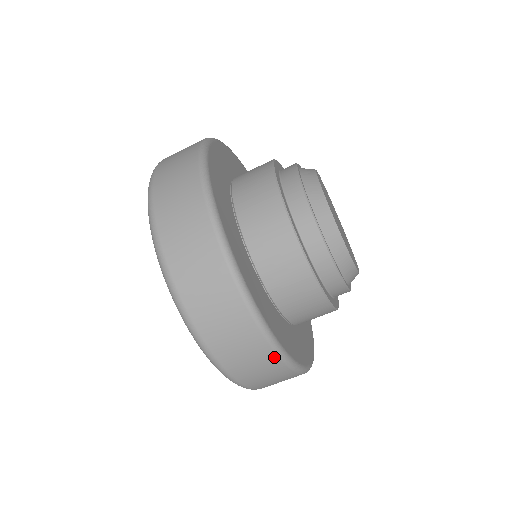
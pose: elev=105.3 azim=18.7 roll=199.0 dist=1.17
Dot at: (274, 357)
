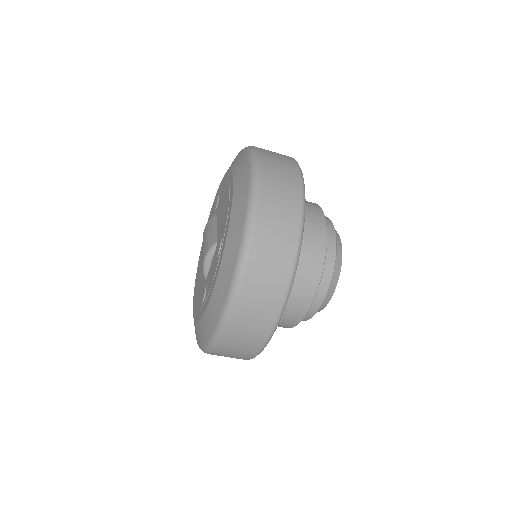
Dot at: occluded
